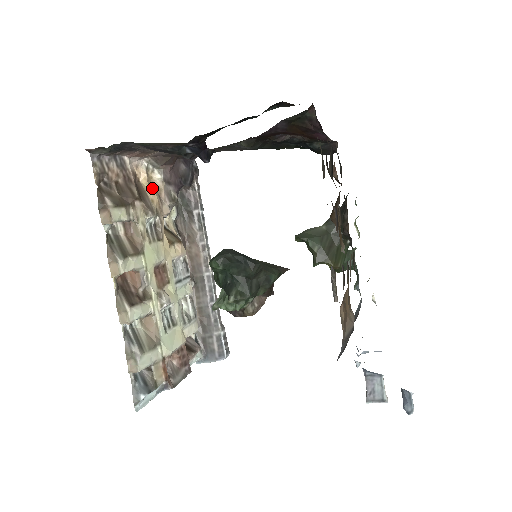
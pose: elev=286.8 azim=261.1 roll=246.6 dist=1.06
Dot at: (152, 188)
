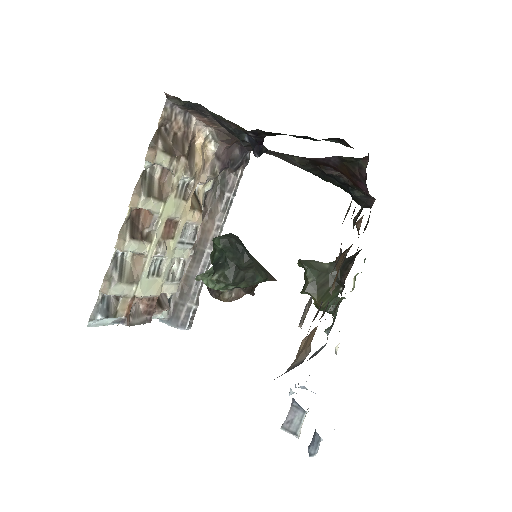
Dot at: (202, 154)
